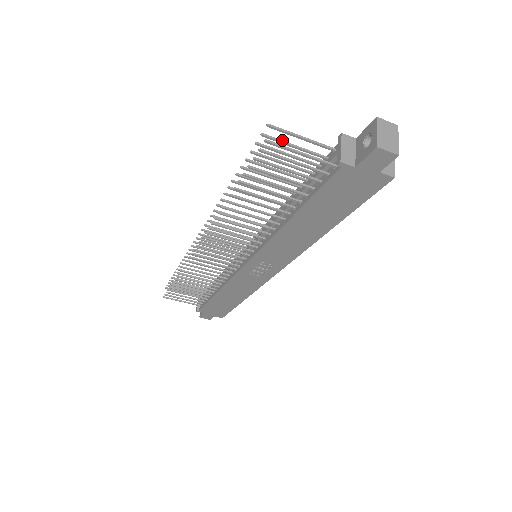
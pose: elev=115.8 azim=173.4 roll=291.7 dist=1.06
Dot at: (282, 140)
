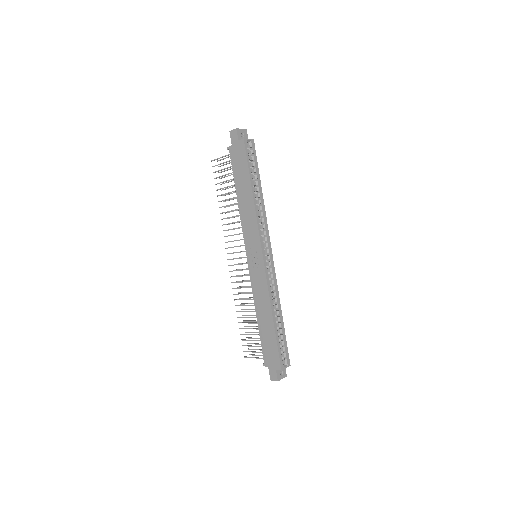
Dot at: occluded
